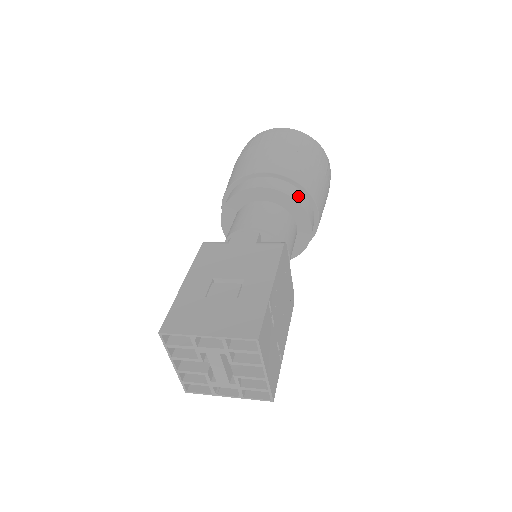
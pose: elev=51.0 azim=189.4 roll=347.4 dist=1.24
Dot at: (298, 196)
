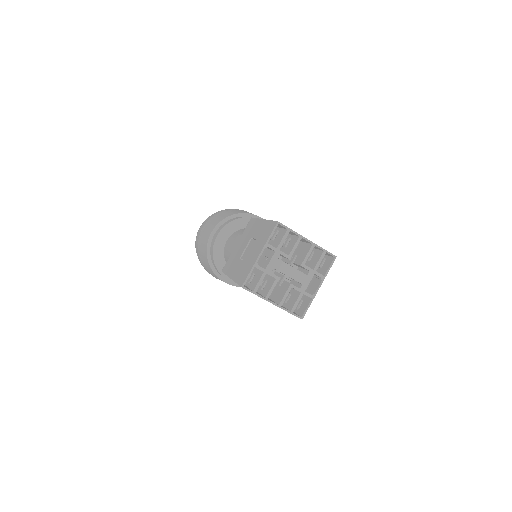
Dot at: occluded
